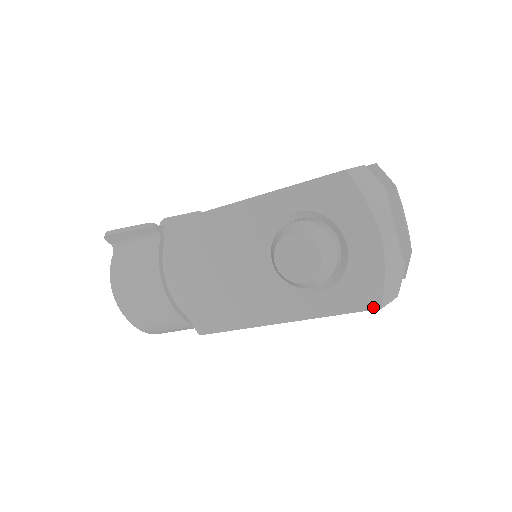
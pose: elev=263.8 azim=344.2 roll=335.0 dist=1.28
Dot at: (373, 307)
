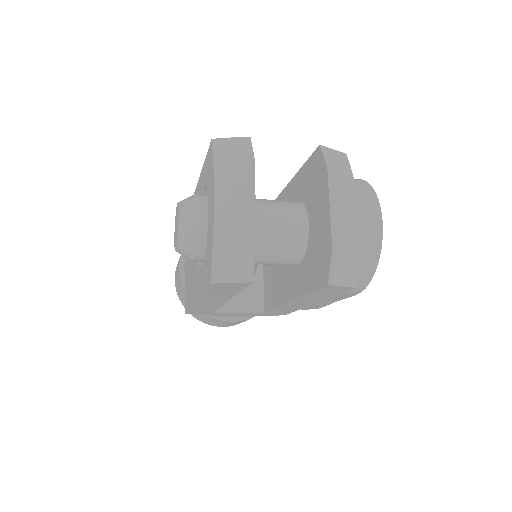
Dot at: (209, 282)
